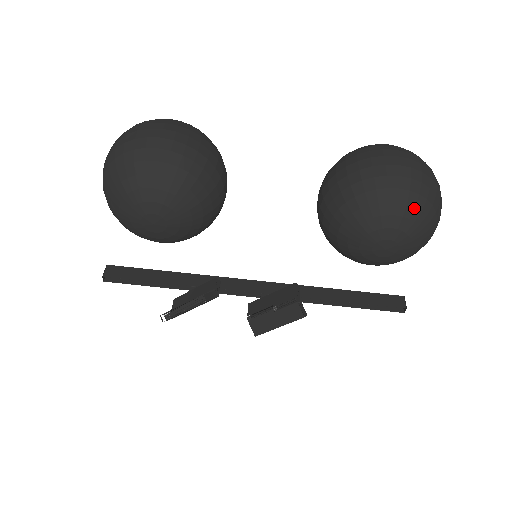
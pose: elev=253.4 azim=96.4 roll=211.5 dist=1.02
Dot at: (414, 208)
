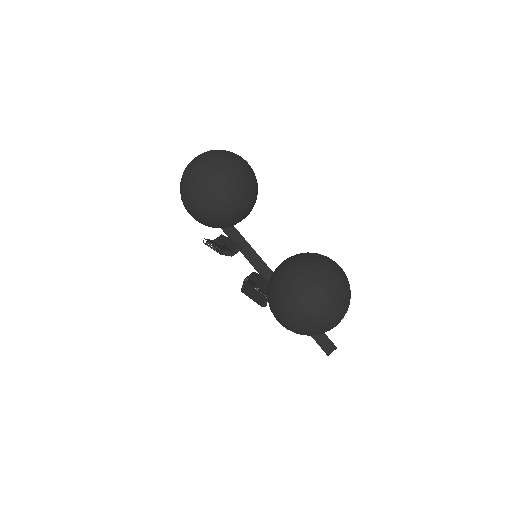
Dot at: (298, 315)
